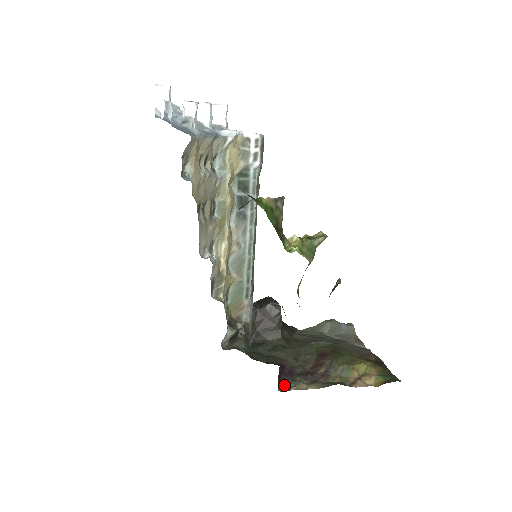
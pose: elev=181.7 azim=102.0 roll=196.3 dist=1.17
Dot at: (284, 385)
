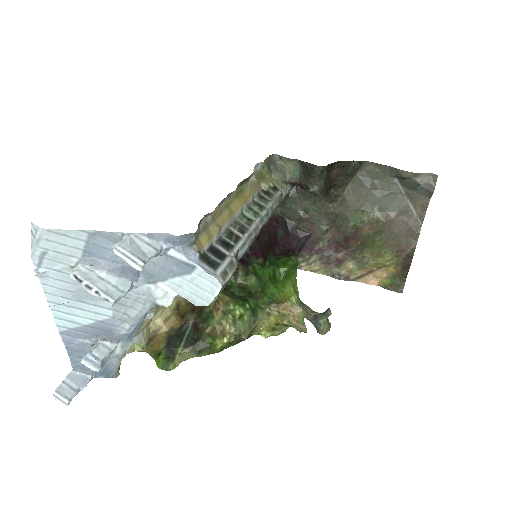
Dot at: (298, 260)
